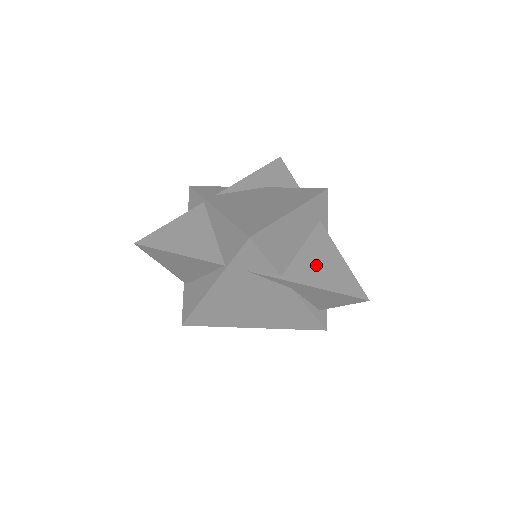
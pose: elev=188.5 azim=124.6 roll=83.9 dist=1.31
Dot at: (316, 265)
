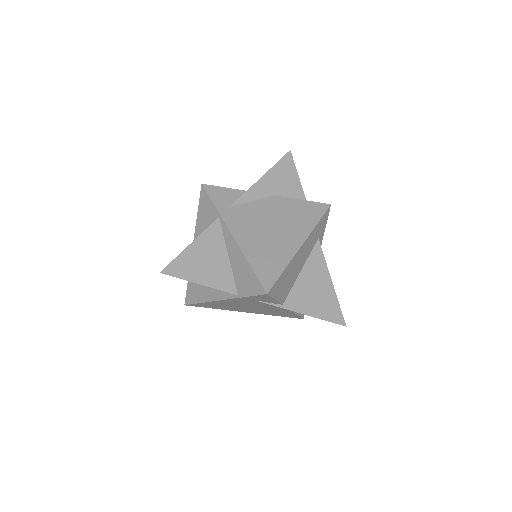
Dot at: (311, 291)
